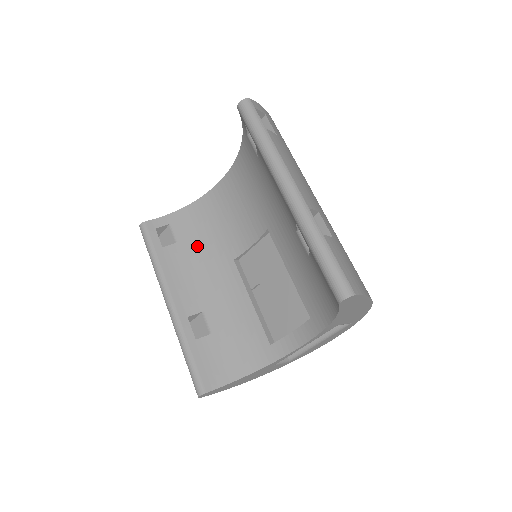
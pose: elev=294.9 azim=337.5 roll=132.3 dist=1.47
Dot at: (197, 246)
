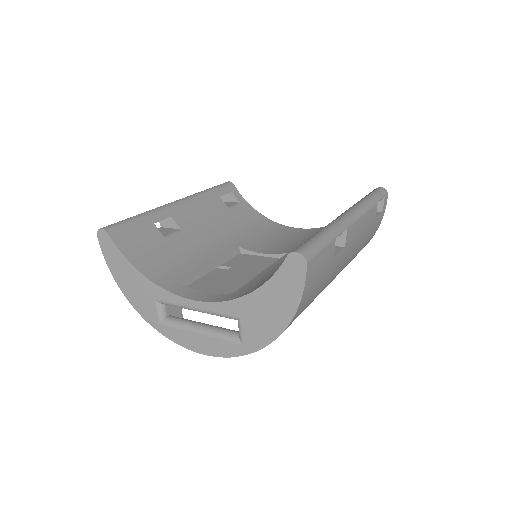
Dot at: (234, 222)
